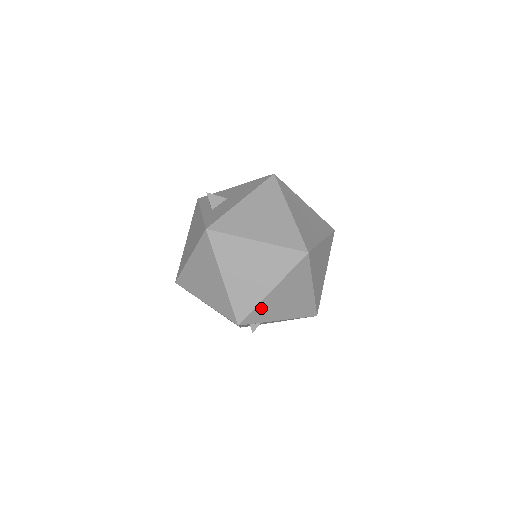
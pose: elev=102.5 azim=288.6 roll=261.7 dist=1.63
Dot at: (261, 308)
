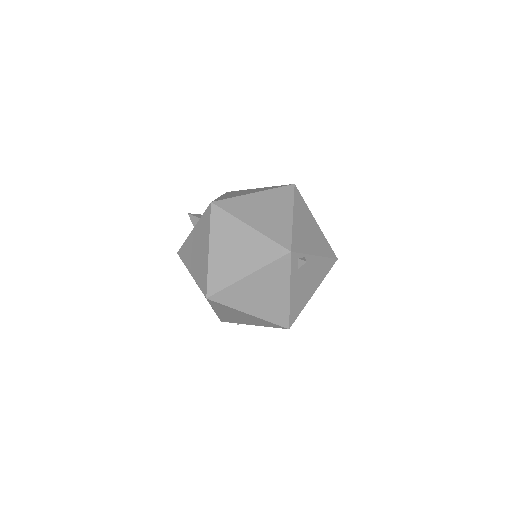
Dot at: (296, 235)
